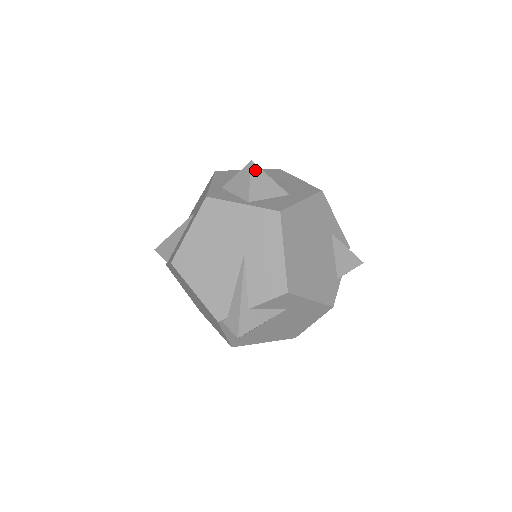
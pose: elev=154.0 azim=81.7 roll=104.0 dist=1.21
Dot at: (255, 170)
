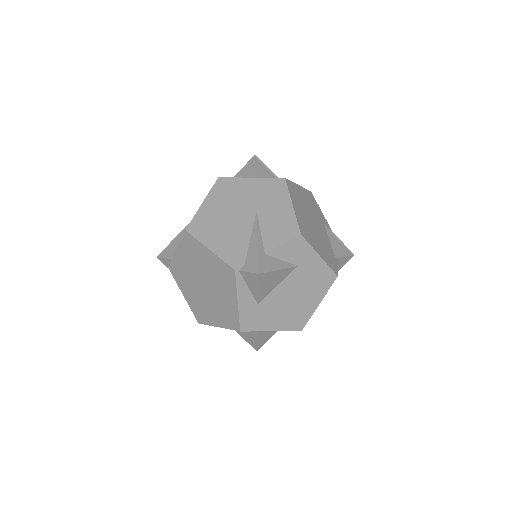
Dot at: (258, 161)
